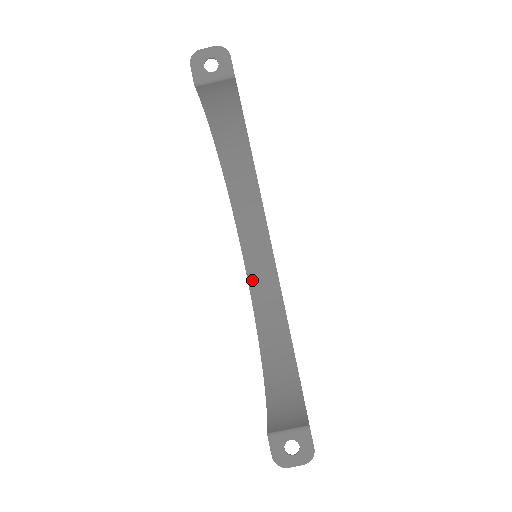
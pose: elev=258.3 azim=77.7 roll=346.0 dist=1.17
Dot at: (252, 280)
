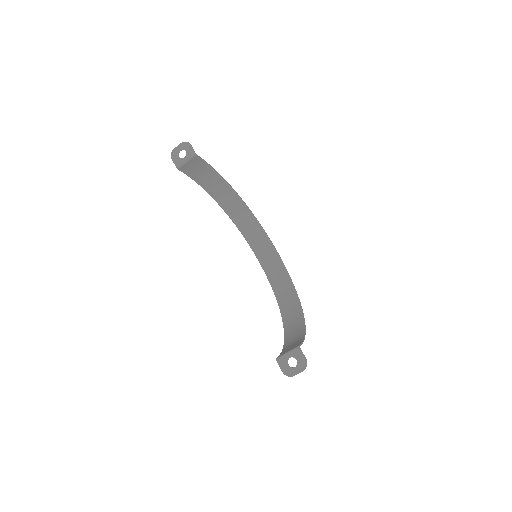
Dot at: (269, 275)
